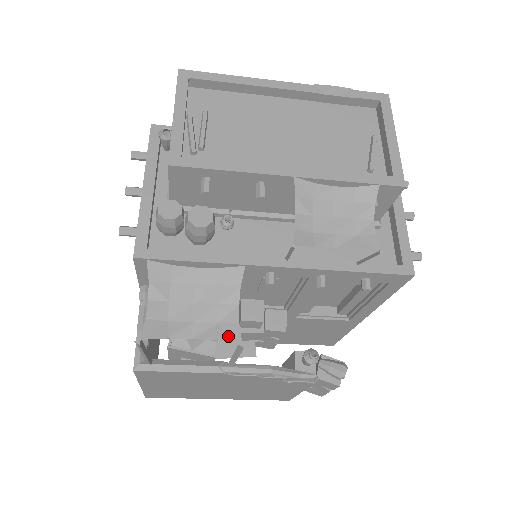
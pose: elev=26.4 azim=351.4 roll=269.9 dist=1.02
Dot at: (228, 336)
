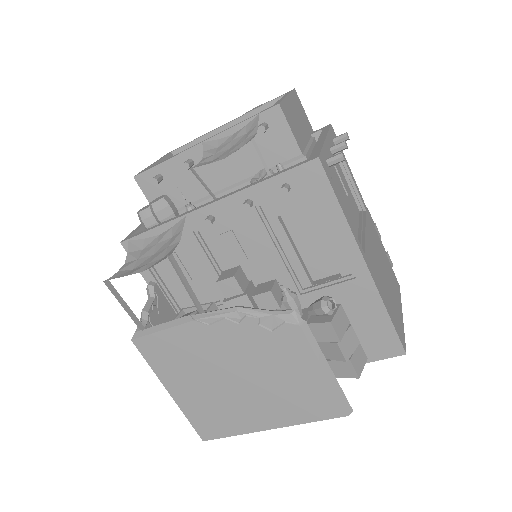
Dot at: (165, 258)
